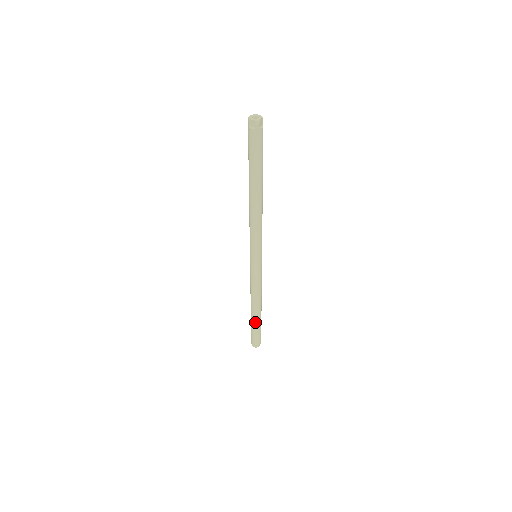
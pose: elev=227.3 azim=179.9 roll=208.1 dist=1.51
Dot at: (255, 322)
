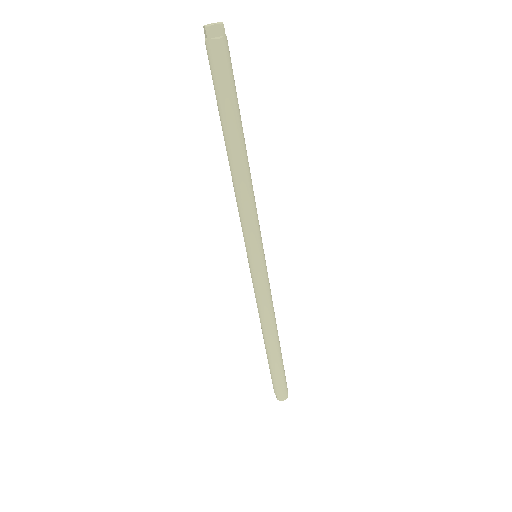
Dot at: (278, 360)
